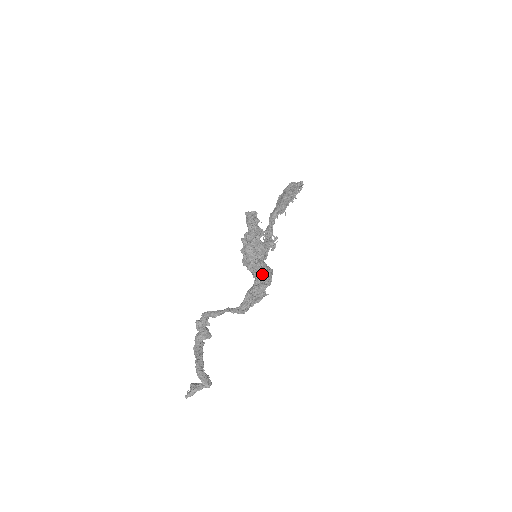
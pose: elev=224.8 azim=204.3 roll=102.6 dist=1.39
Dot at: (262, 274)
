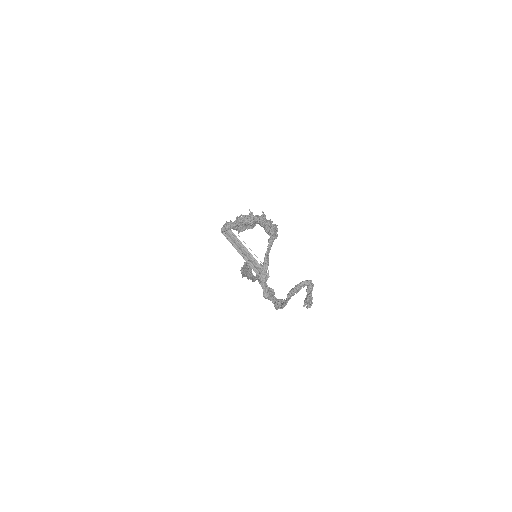
Dot at: (260, 216)
